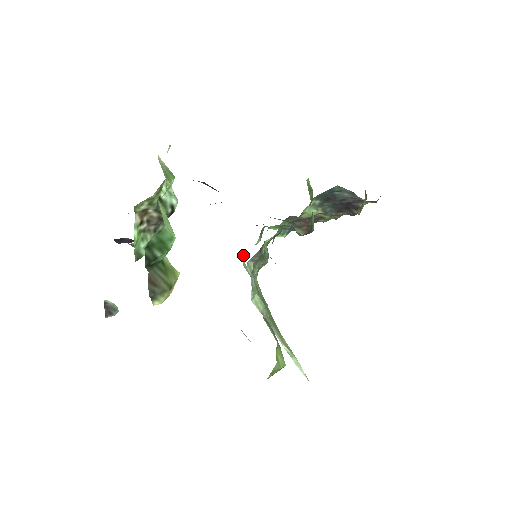
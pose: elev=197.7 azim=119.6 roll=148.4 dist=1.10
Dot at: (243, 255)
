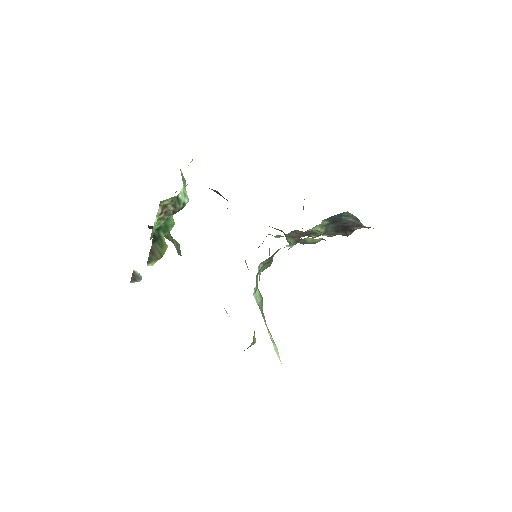
Dot at: occluded
